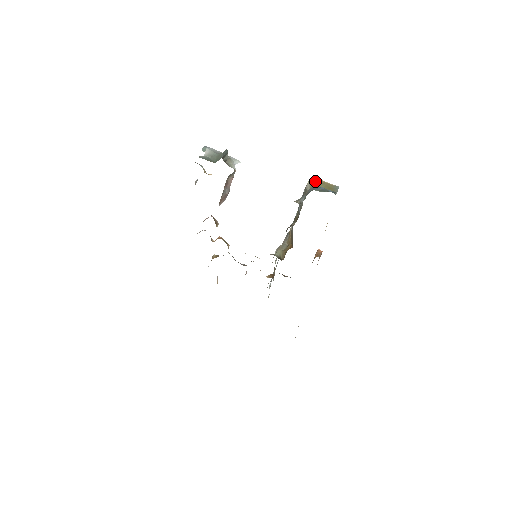
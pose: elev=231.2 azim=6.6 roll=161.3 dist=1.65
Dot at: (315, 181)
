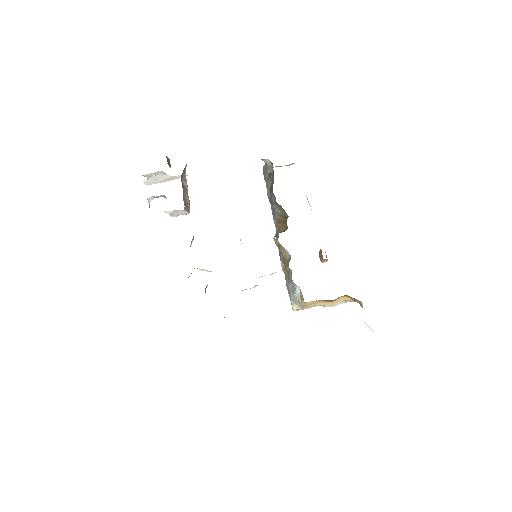
Dot at: occluded
